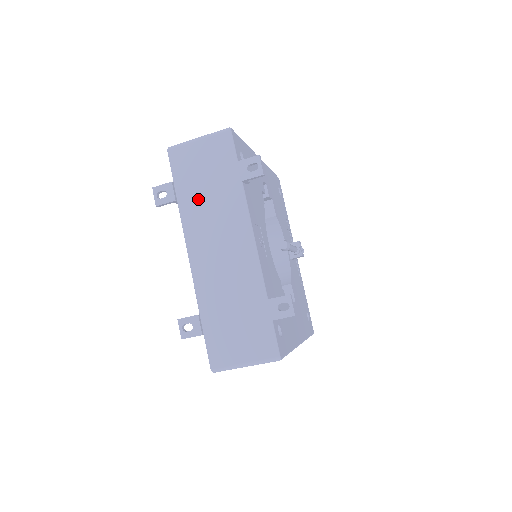
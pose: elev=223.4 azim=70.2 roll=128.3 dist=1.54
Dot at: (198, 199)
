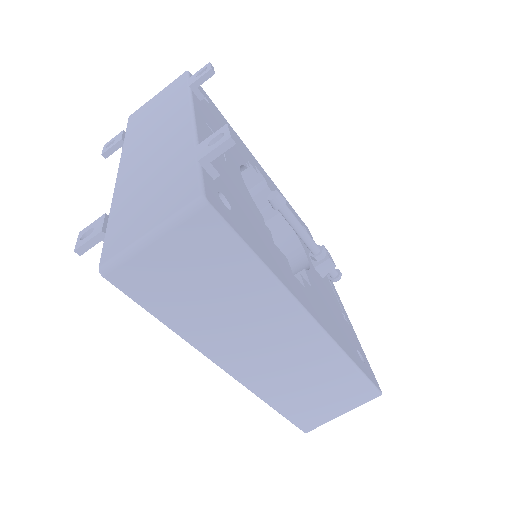
Dot at: (144, 126)
